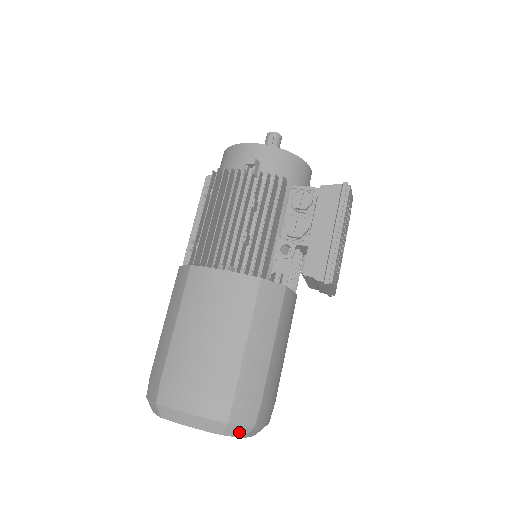
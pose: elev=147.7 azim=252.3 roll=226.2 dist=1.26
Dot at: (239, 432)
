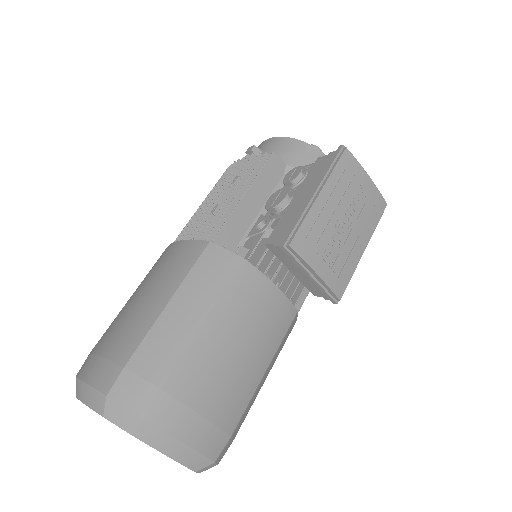
Dot at: (123, 419)
